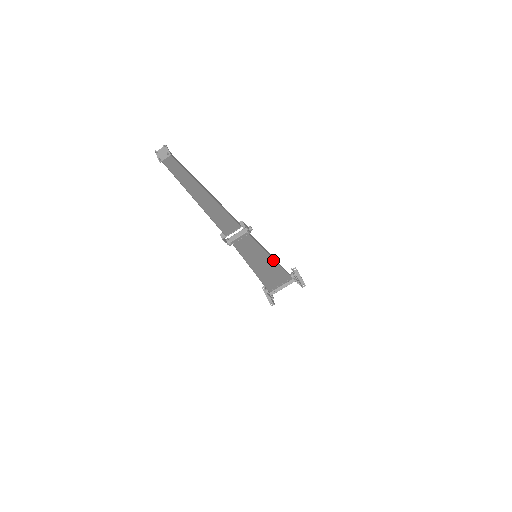
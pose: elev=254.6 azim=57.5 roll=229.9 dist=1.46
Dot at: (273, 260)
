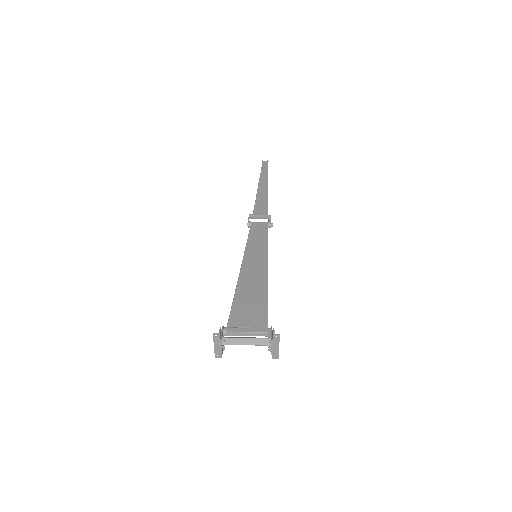
Dot at: (267, 272)
